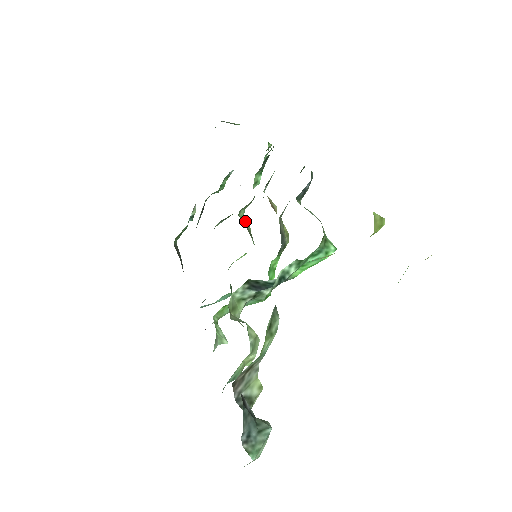
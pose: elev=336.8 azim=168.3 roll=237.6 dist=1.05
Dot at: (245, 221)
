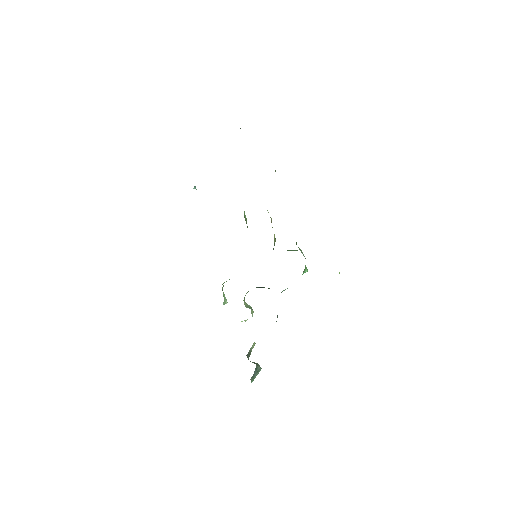
Dot at: (245, 216)
